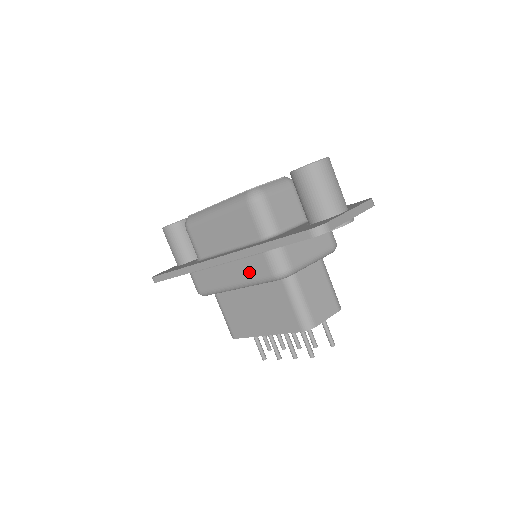
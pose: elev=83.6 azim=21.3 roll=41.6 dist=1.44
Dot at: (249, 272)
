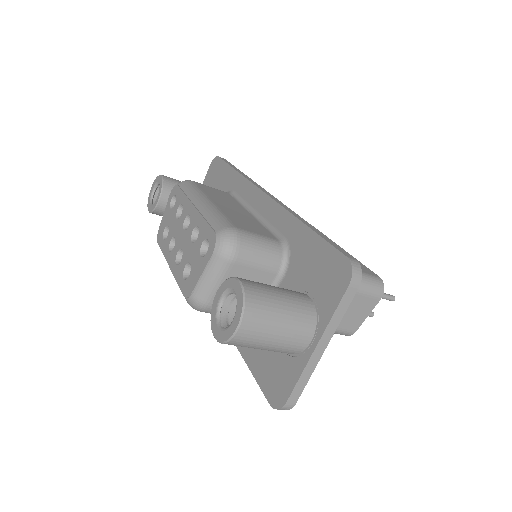
Dot at: occluded
